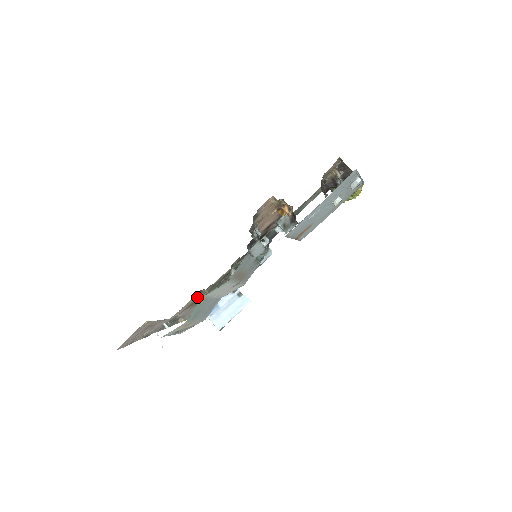
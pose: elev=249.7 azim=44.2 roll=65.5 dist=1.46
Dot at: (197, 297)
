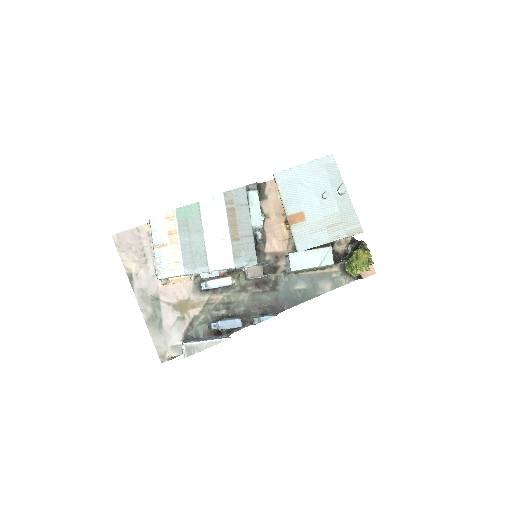
Dot at: (190, 298)
